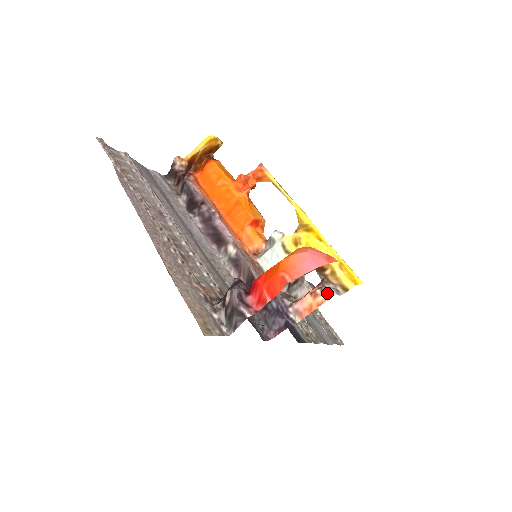
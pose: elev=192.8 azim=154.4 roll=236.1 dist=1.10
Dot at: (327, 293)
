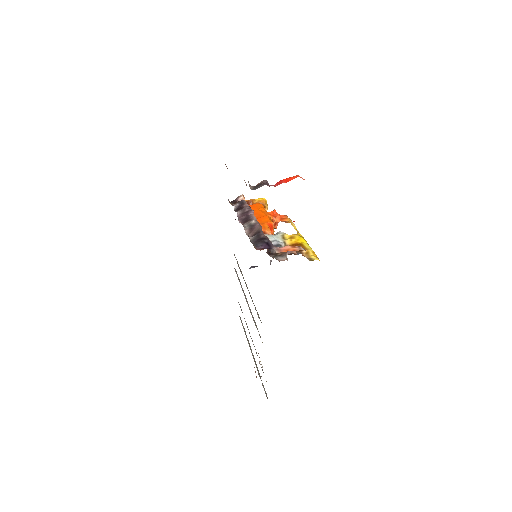
Dot at: (302, 248)
